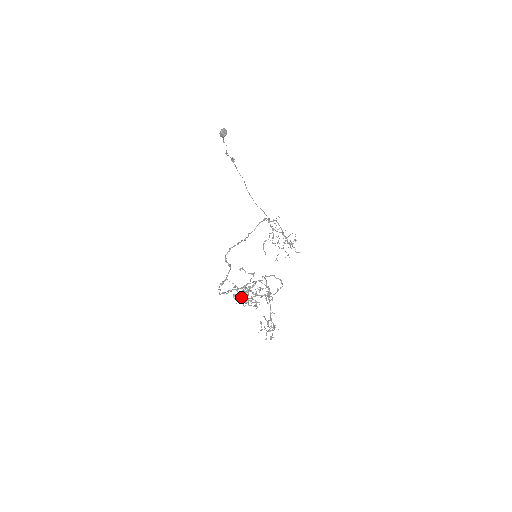
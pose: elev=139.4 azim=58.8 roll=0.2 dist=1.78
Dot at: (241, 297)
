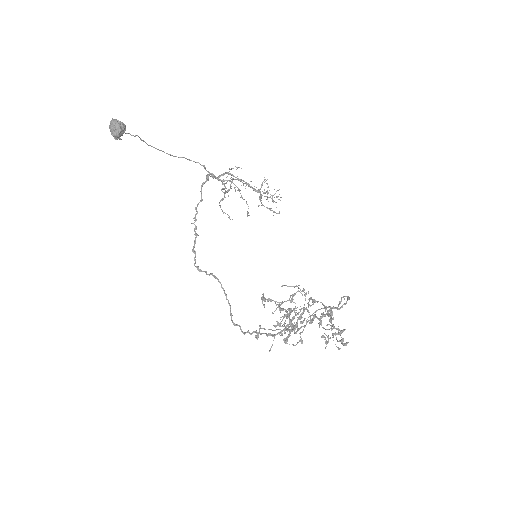
Dot at: (301, 342)
